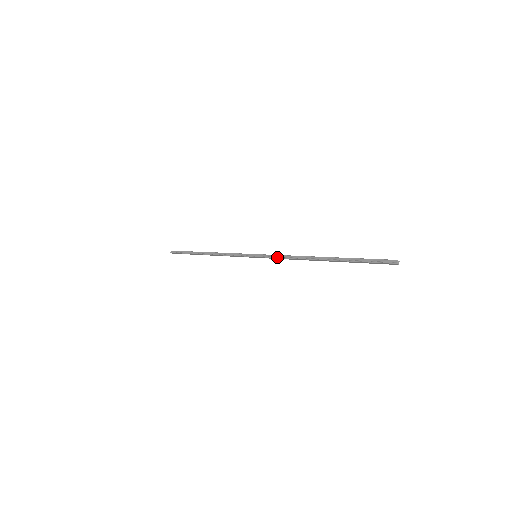
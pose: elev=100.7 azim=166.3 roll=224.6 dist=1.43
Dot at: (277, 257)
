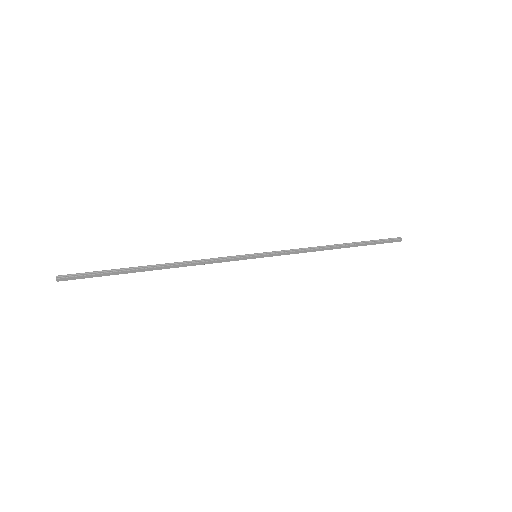
Dot at: (290, 251)
